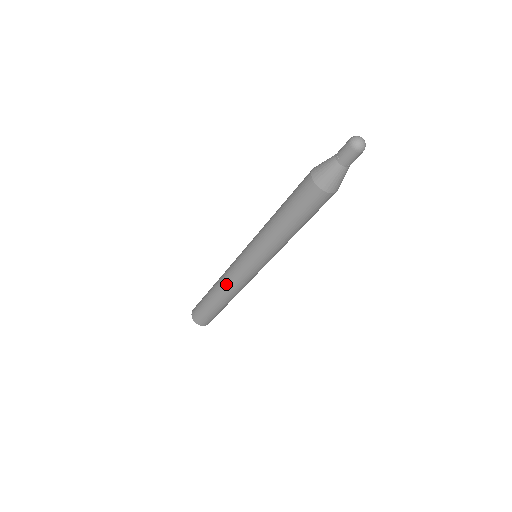
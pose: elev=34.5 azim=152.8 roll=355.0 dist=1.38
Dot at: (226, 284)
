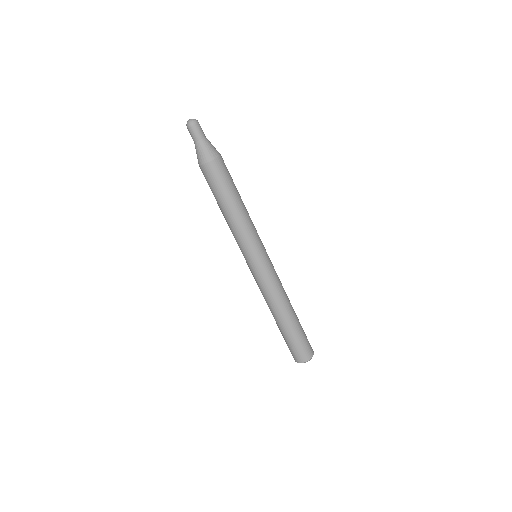
Dot at: (274, 296)
